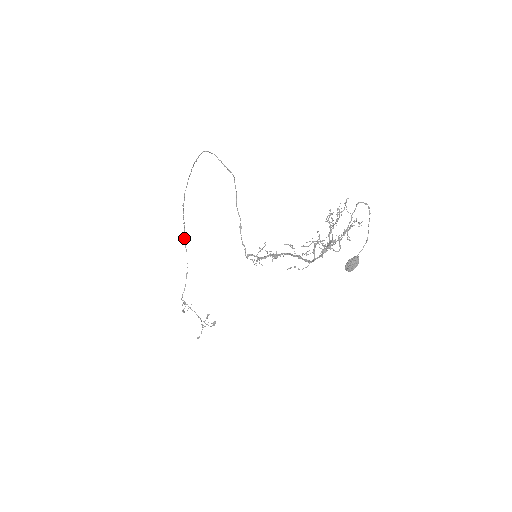
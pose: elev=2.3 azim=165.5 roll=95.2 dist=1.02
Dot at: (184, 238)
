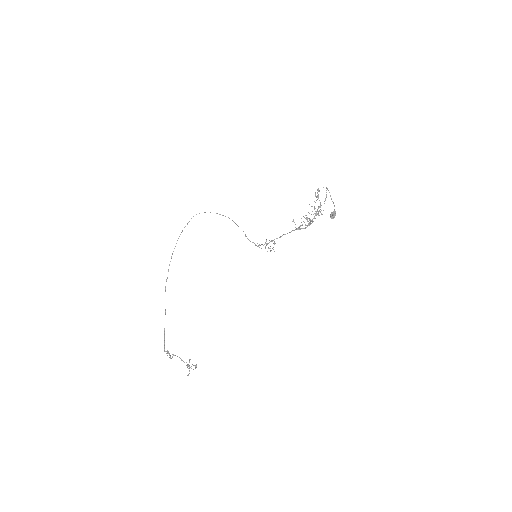
Dot at: occluded
